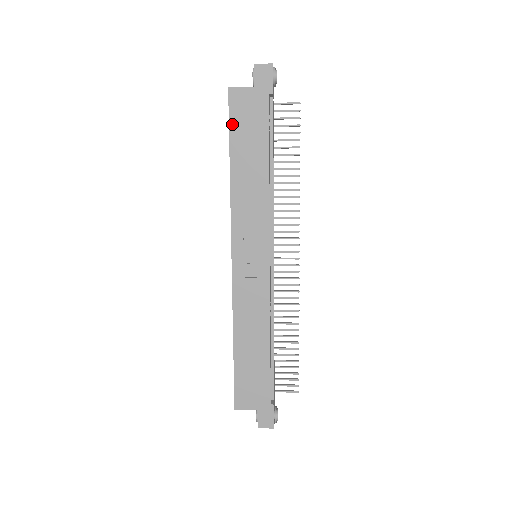
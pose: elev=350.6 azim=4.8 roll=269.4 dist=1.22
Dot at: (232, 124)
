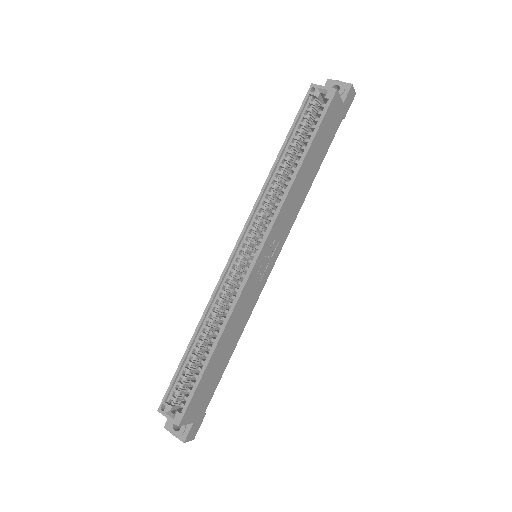
Dot at: (322, 125)
